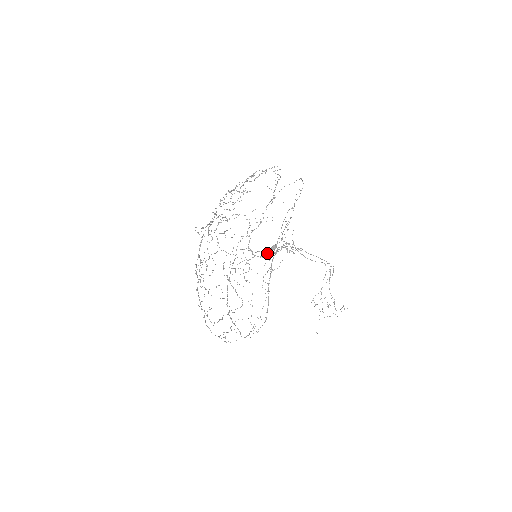
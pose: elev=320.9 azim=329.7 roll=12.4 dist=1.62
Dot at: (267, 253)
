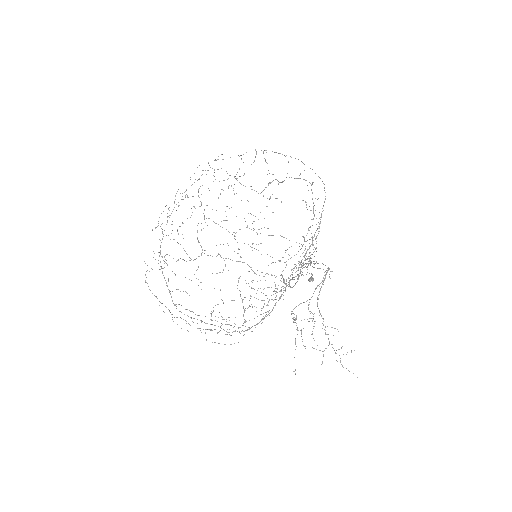
Dot at: (297, 281)
